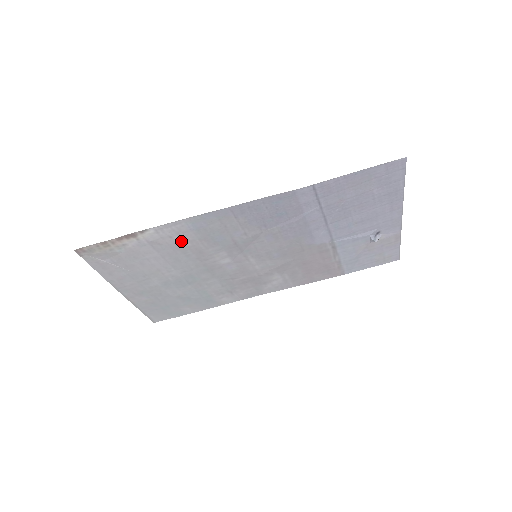
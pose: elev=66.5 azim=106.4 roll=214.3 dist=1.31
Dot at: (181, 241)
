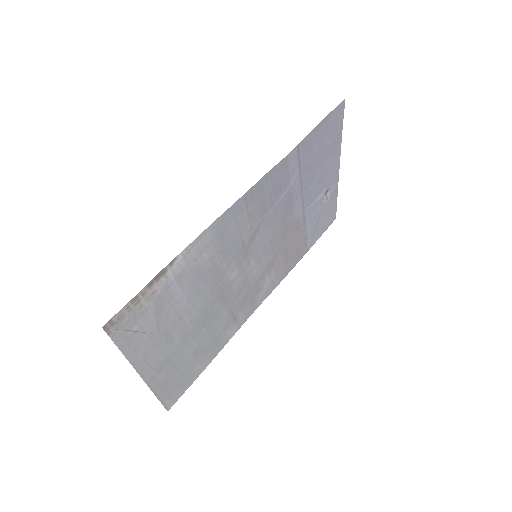
Dot at: (203, 262)
